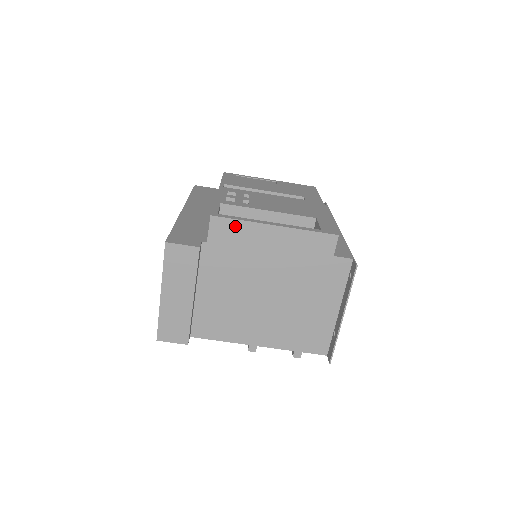
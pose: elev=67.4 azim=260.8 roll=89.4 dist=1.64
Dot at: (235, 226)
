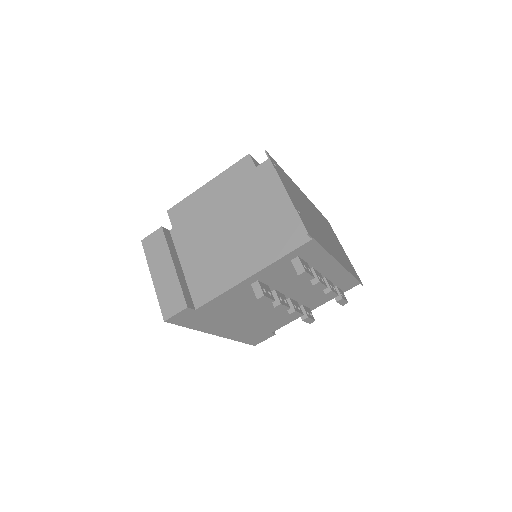
Dot at: (184, 204)
